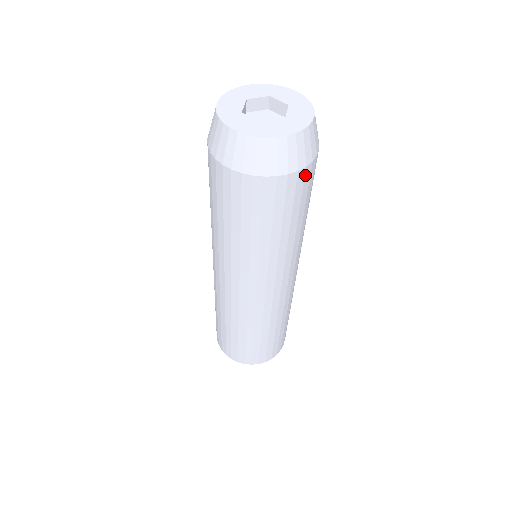
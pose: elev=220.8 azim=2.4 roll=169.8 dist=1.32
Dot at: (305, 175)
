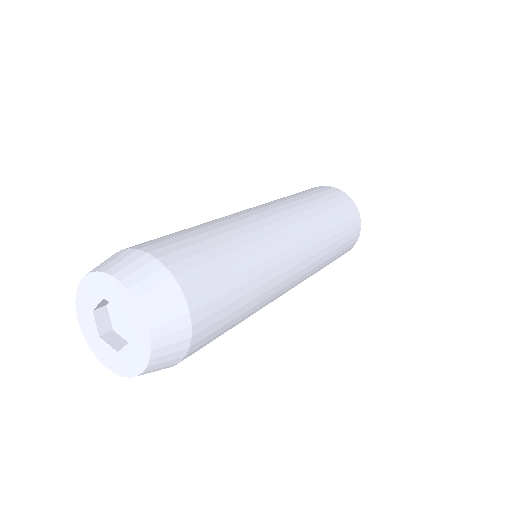
Dot at: (198, 341)
